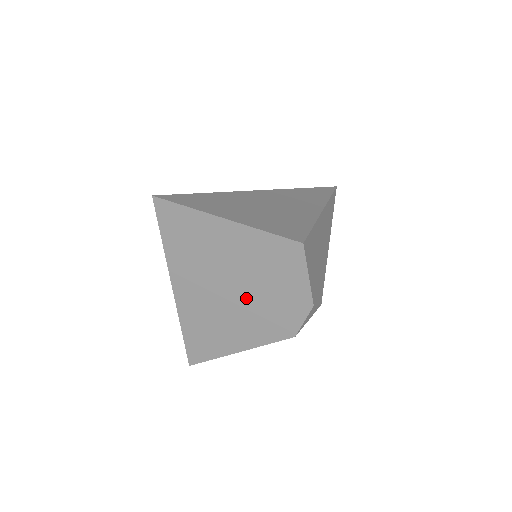
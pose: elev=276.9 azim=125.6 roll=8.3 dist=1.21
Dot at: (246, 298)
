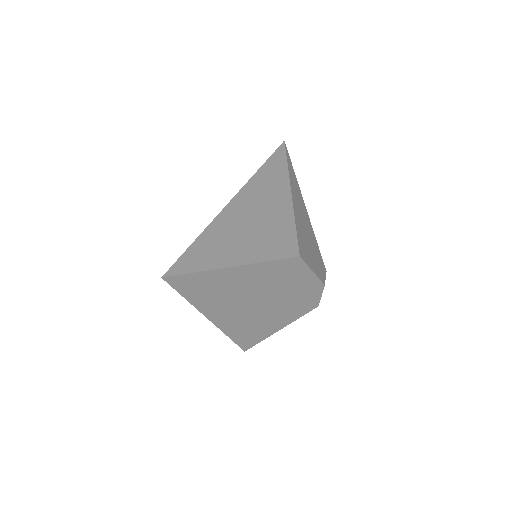
Dot at: (270, 302)
